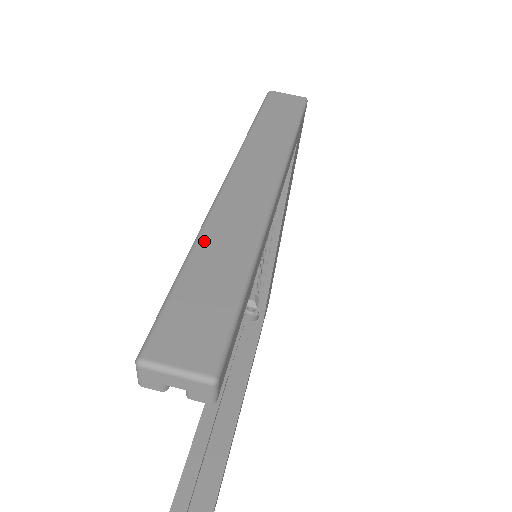
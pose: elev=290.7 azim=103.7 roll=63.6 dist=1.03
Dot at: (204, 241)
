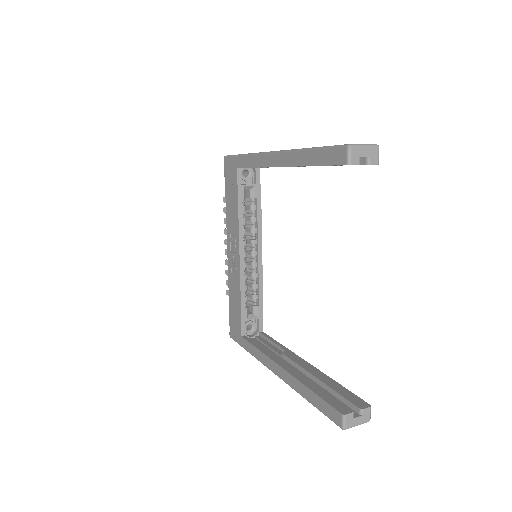
Dot at: occluded
